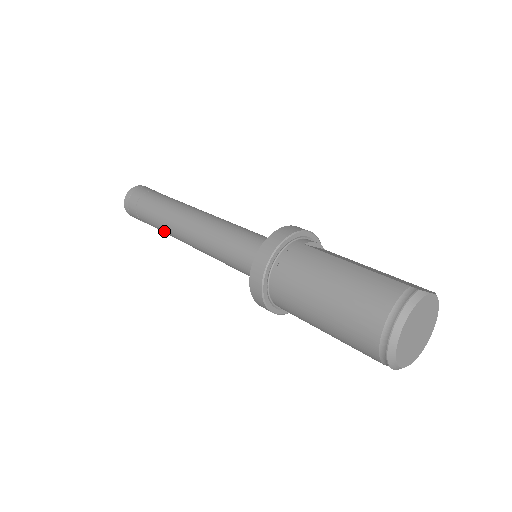
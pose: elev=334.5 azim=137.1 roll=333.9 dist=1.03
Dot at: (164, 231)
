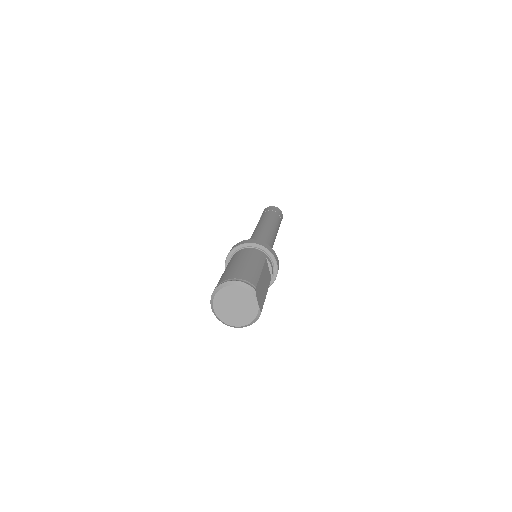
Dot at: occluded
